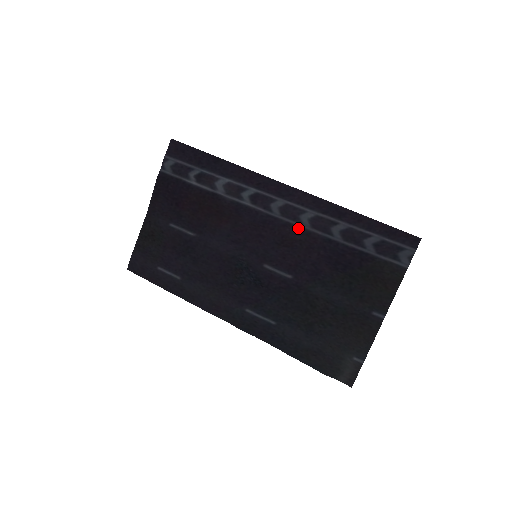
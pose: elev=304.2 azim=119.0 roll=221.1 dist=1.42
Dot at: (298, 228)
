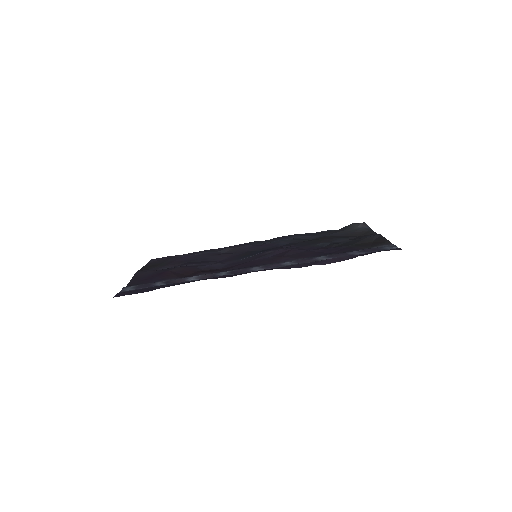
Dot at: occluded
